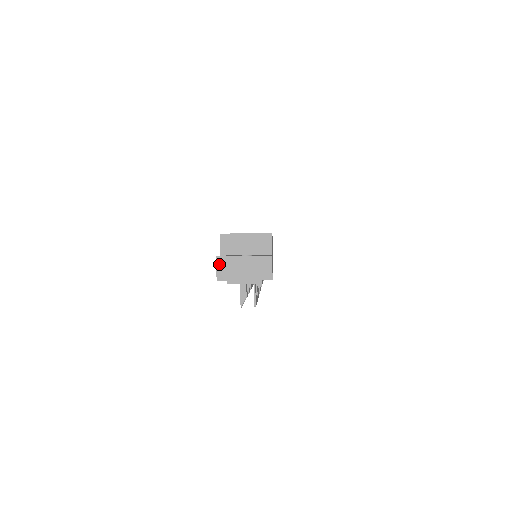
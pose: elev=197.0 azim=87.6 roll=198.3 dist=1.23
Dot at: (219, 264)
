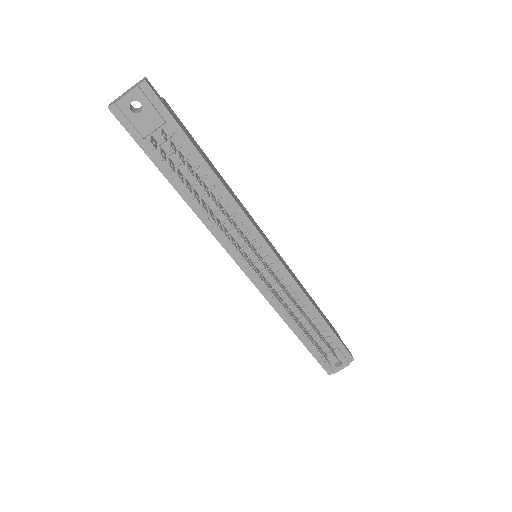
Dot at: (111, 104)
